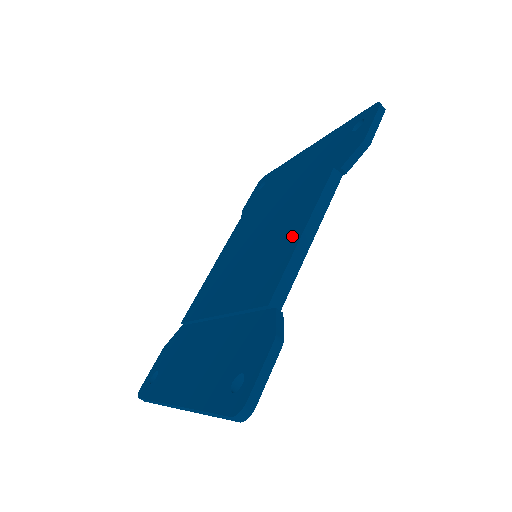
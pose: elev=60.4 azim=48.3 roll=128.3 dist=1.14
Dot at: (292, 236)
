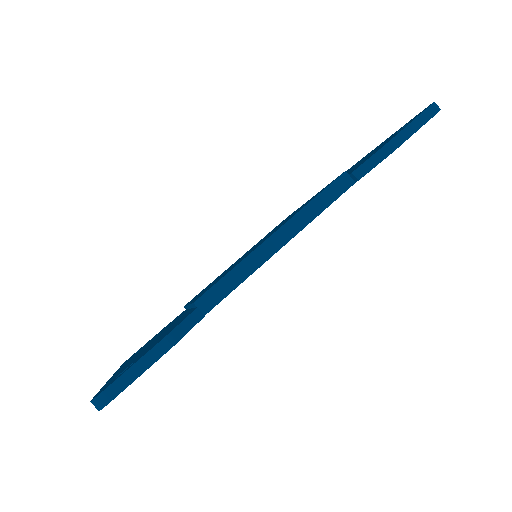
Dot at: occluded
